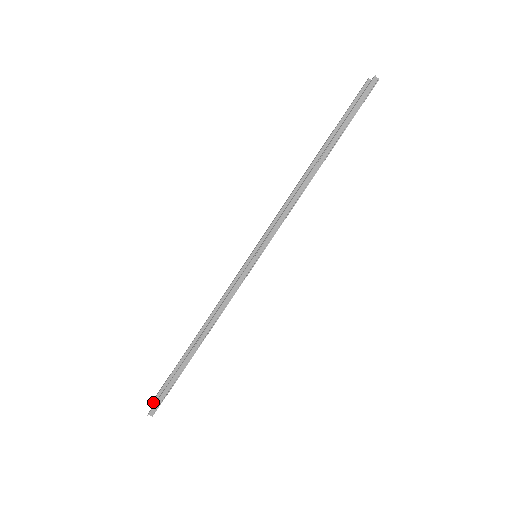
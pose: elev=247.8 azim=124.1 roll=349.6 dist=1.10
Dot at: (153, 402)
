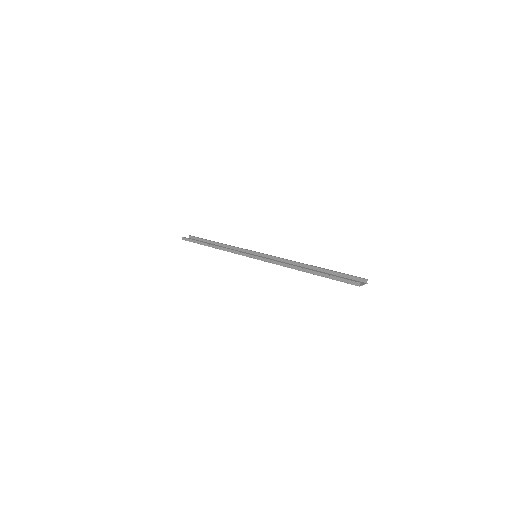
Dot at: (191, 236)
